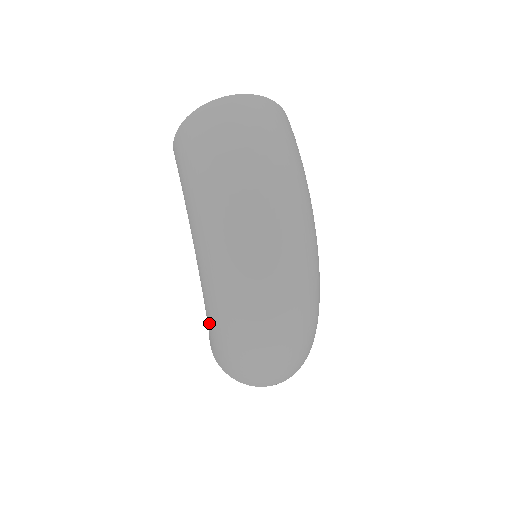
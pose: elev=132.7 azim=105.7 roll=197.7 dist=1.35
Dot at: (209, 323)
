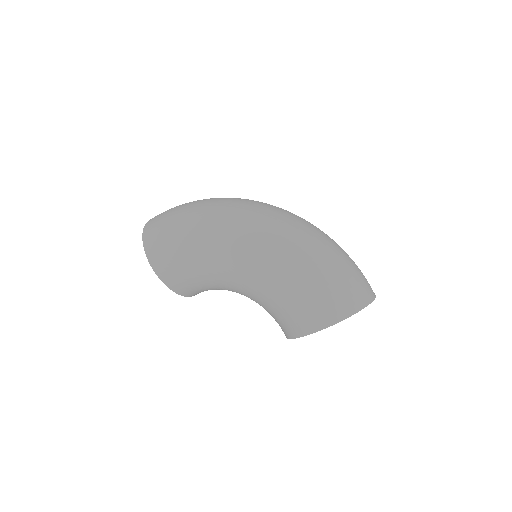
Dot at: (286, 274)
